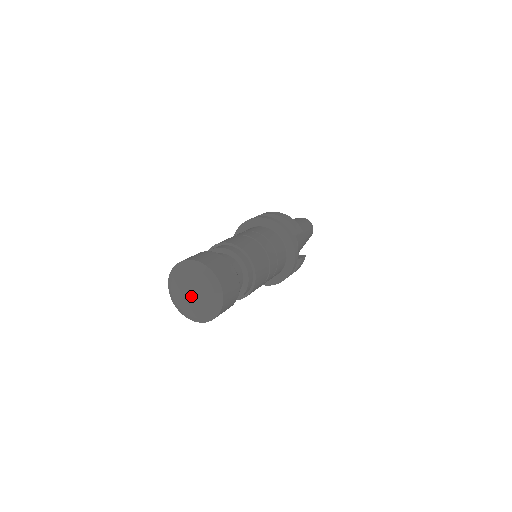
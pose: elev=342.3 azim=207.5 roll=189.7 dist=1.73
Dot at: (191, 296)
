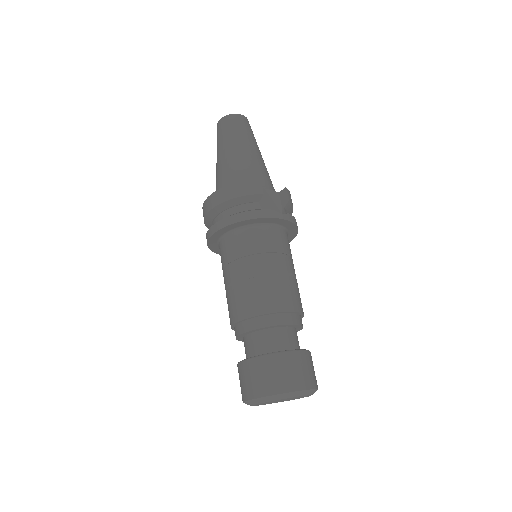
Dot at: occluded
